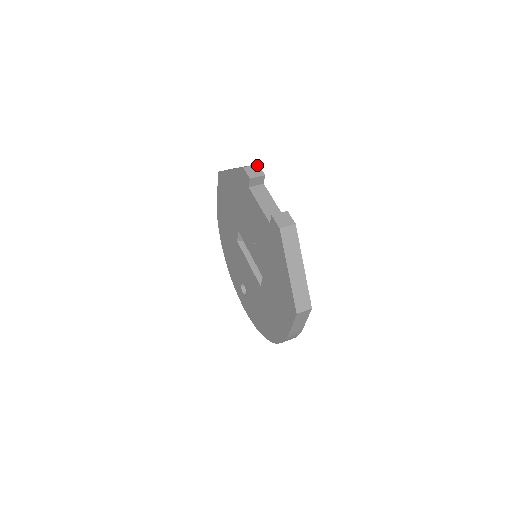
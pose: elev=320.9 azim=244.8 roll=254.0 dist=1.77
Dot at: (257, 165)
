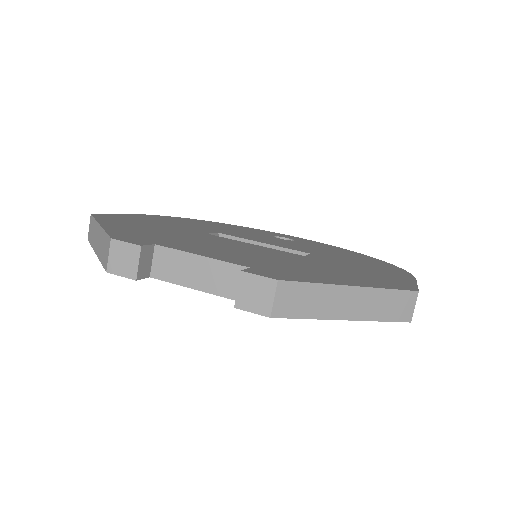
Dot at: (112, 243)
